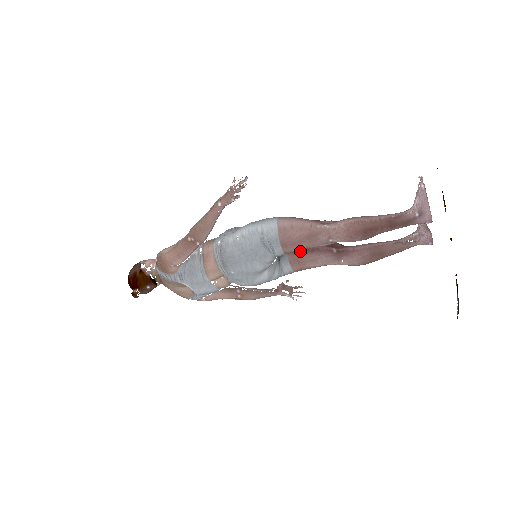
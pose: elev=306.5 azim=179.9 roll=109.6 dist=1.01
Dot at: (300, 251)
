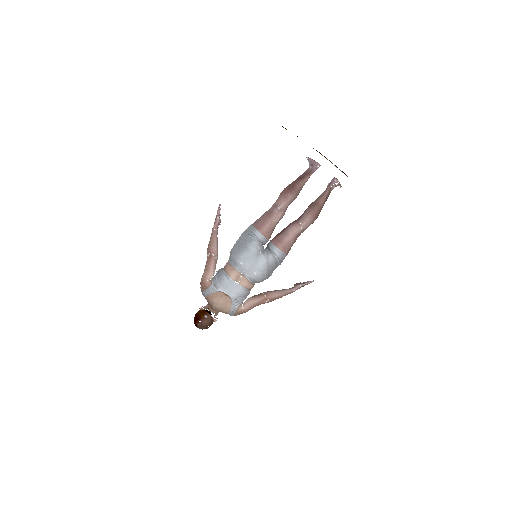
Dot at: (277, 236)
